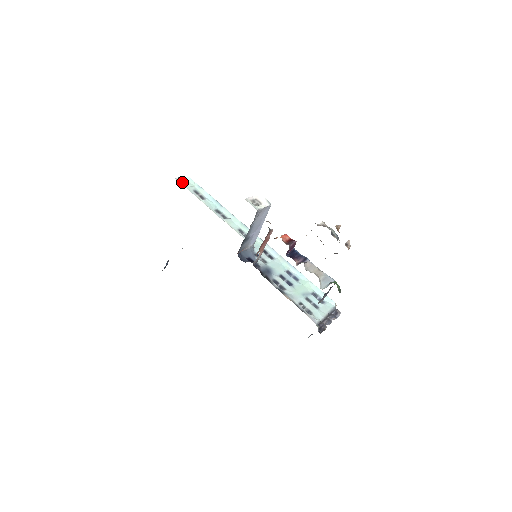
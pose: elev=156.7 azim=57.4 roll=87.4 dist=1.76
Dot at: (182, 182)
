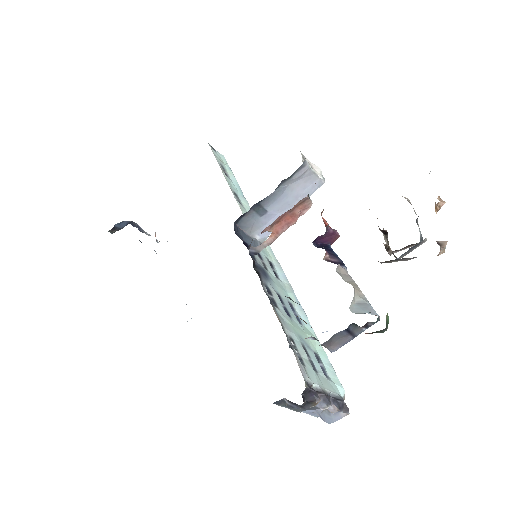
Dot at: (213, 150)
